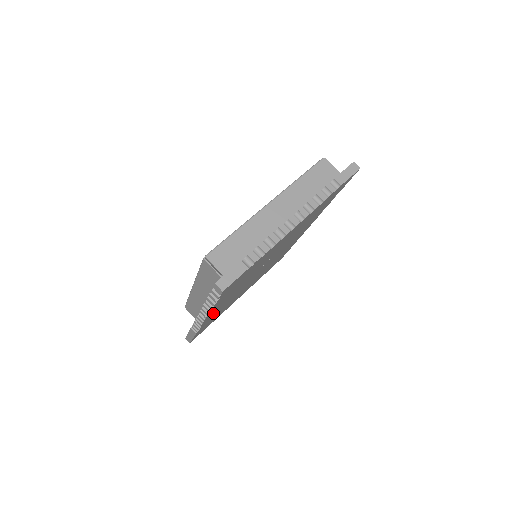
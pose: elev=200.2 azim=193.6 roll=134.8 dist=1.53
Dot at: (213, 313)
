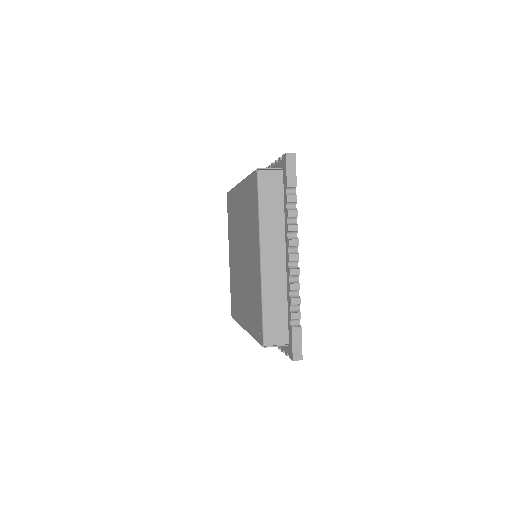
Dot at: occluded
